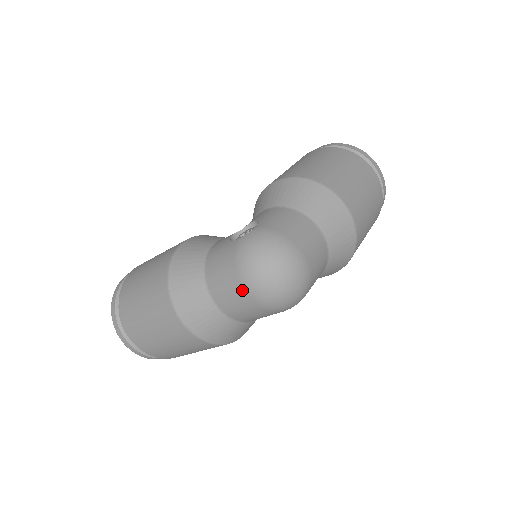
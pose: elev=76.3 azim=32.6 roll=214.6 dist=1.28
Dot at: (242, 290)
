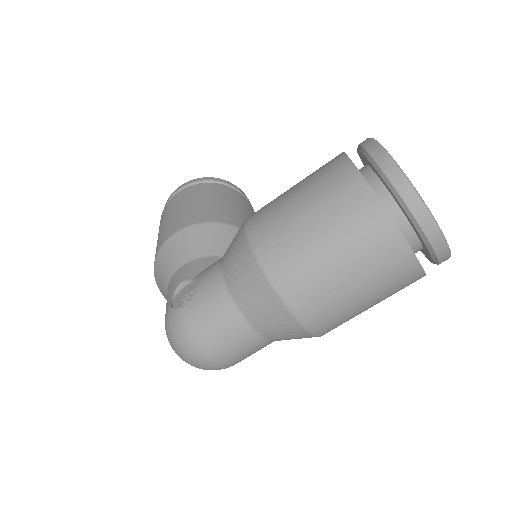
Dot at: occluded
